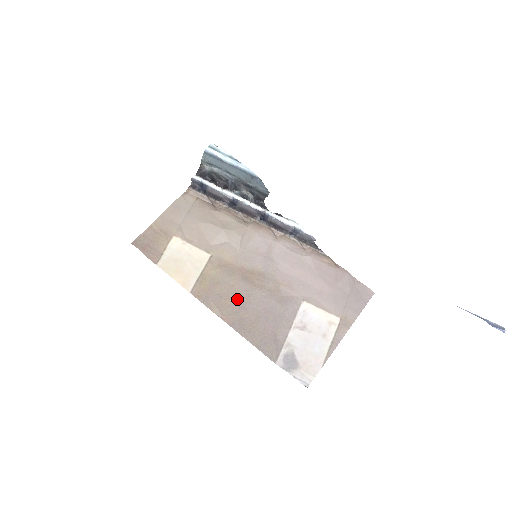
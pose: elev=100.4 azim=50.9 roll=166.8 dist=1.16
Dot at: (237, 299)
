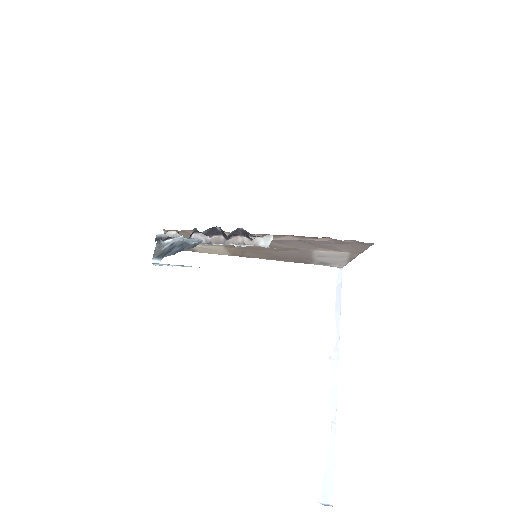
Dot at: (264, 254)
